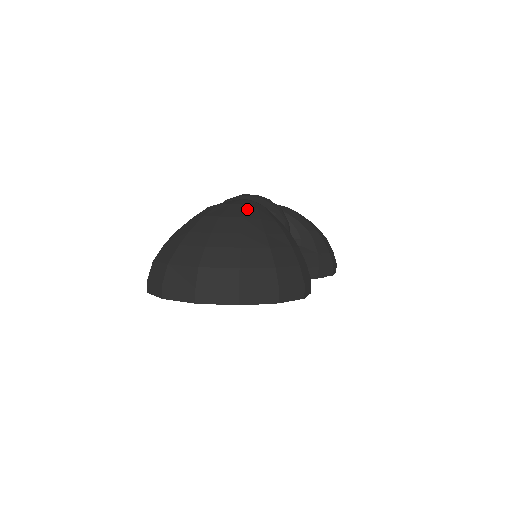
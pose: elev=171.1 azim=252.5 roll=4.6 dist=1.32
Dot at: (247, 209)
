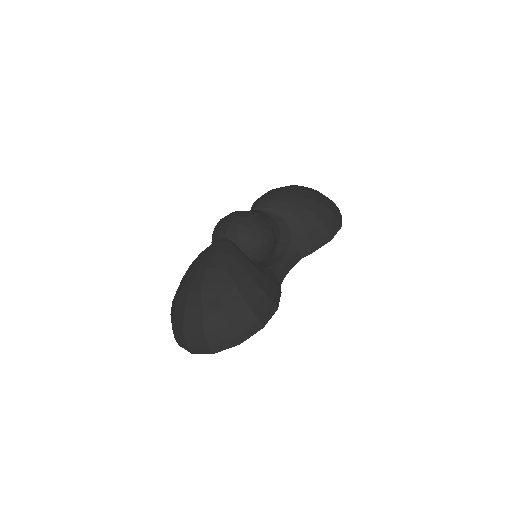
Dot at: (207, 274)
